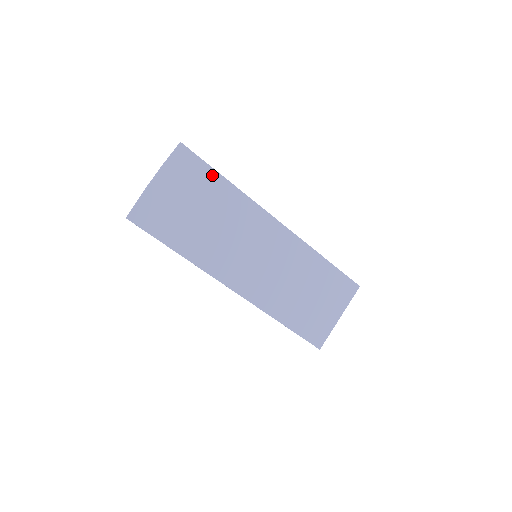
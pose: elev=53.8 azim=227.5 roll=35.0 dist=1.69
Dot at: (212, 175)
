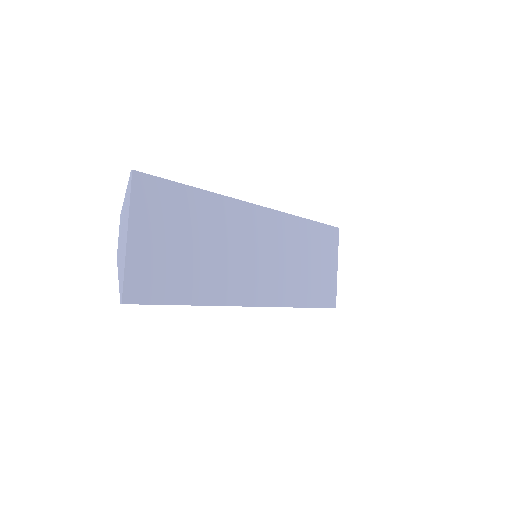
Dot at: (182, 192)
